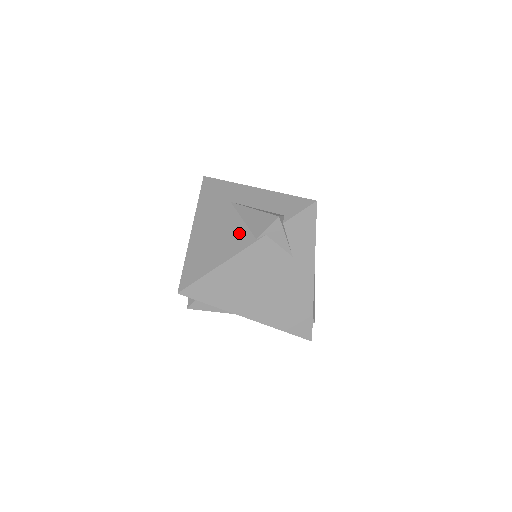
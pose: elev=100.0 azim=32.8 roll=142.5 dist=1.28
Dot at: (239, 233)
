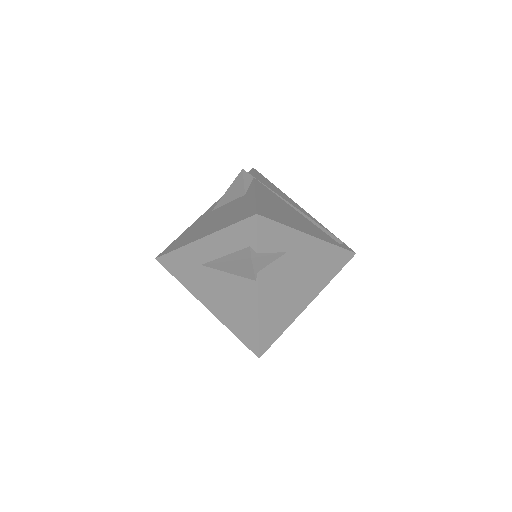
Dot at: (239, 286)
